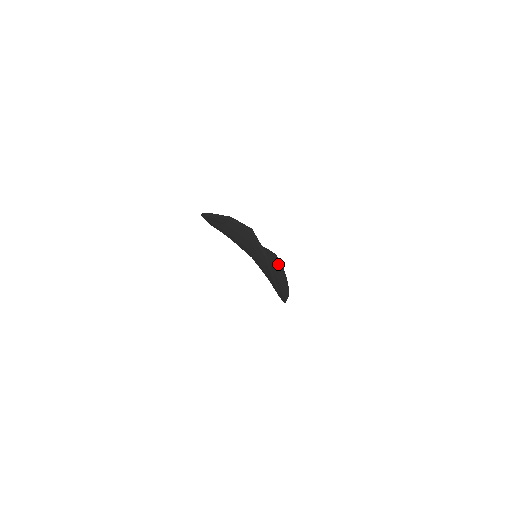
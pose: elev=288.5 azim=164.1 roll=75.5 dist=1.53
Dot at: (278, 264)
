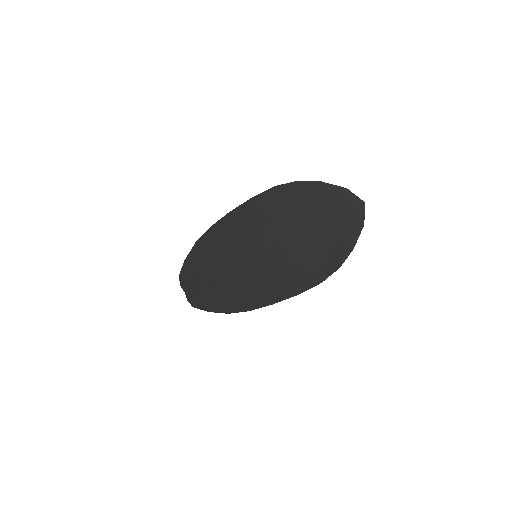
Dot at: (204, 295)
